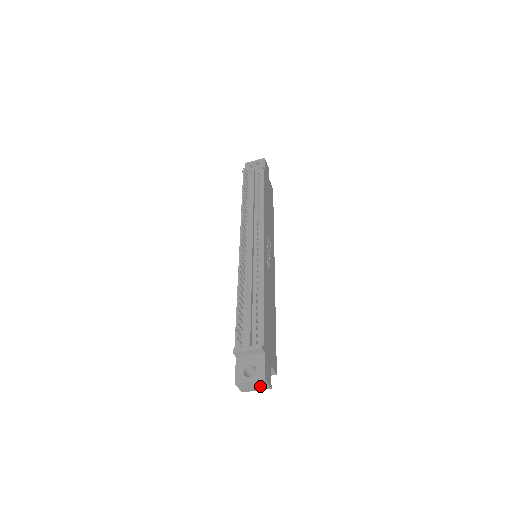
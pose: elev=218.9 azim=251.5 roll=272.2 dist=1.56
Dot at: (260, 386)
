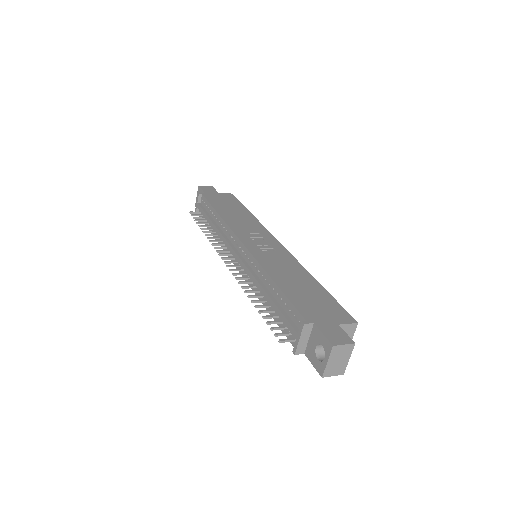
Dot at: (343, 354)
